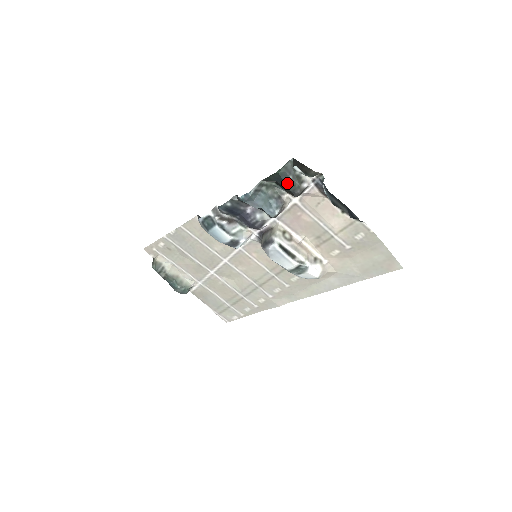
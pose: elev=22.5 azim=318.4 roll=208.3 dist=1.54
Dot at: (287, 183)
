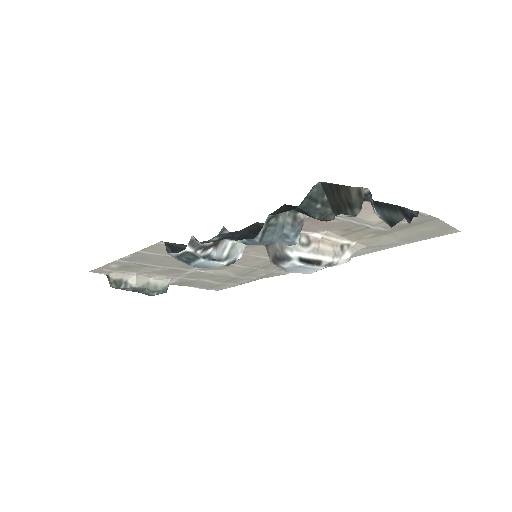
Dot at: (313, 214)
